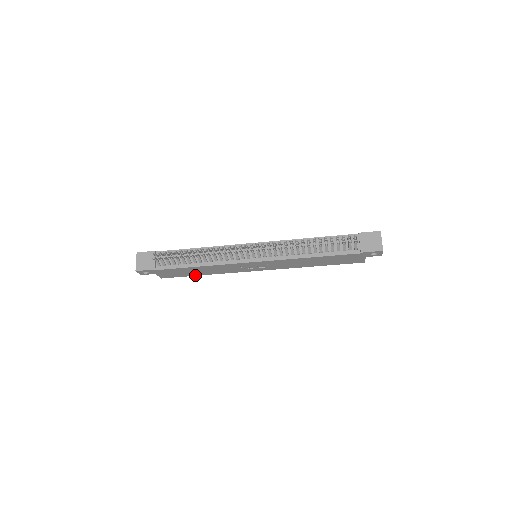
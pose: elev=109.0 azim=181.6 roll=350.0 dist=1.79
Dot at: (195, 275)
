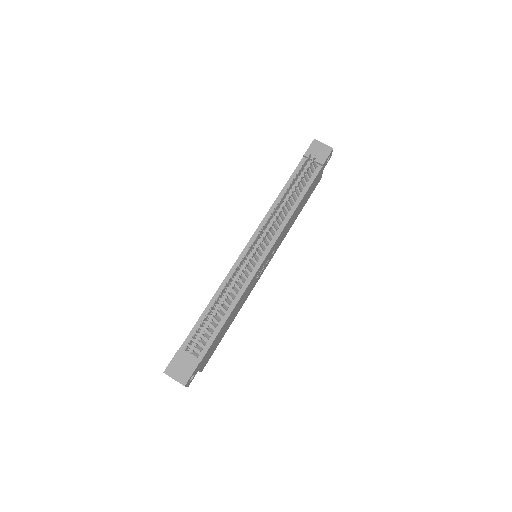
Dot at: occluded
